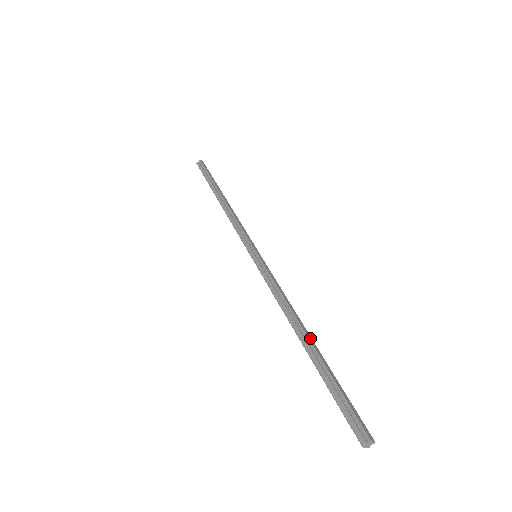
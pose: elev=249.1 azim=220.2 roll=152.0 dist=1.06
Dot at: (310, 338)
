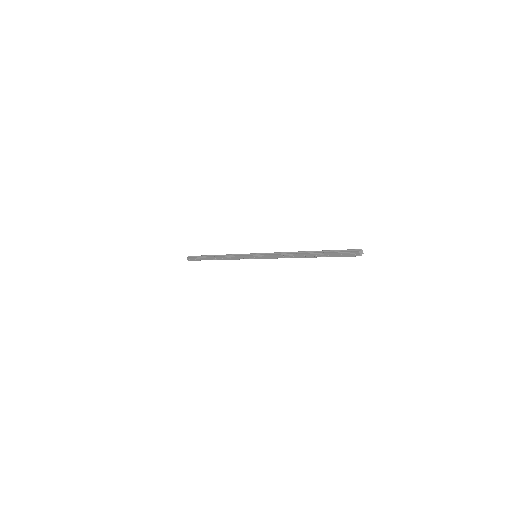
Dot at: (309, 252)
